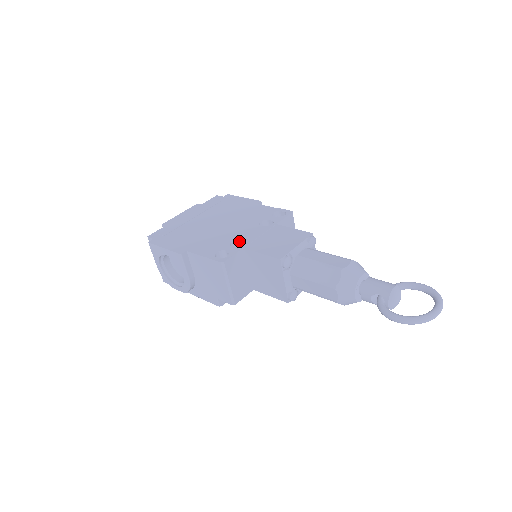
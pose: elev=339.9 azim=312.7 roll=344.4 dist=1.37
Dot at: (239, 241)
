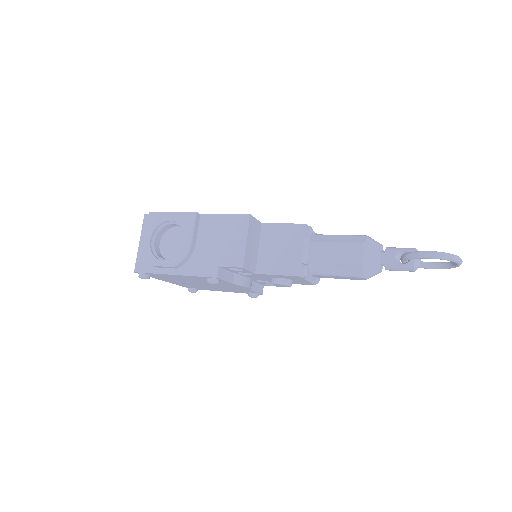
Dot at: occluded
